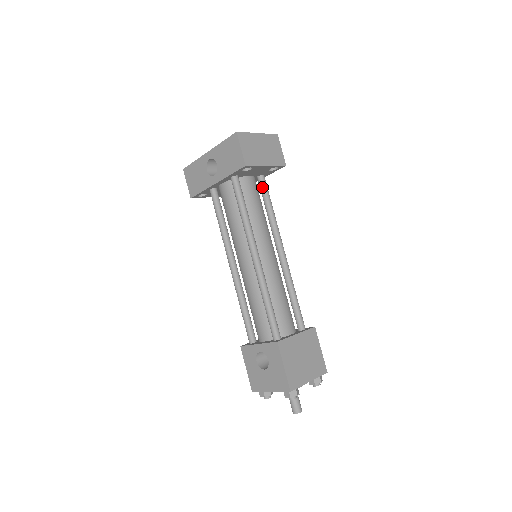
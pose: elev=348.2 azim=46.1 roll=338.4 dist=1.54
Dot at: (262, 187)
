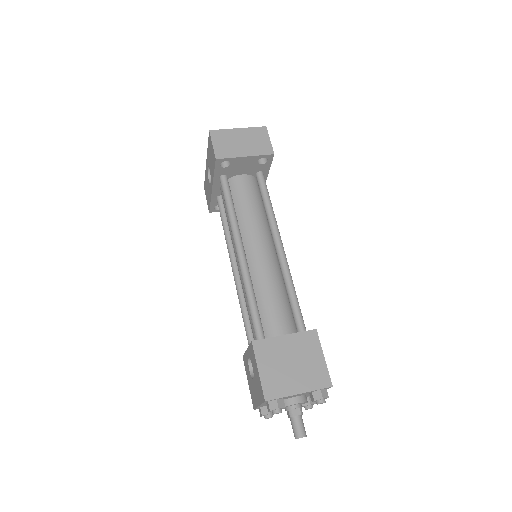
Dot at: (259, 184)
